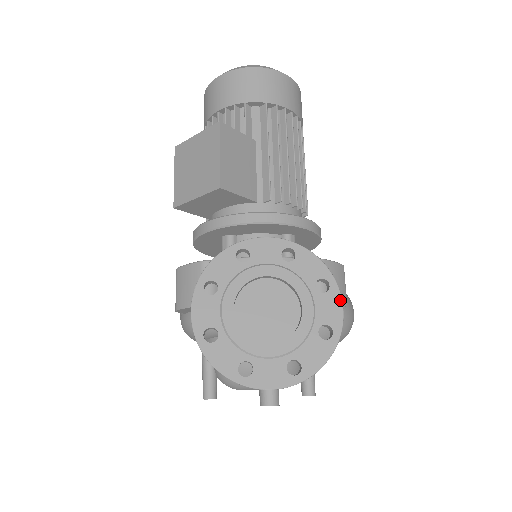
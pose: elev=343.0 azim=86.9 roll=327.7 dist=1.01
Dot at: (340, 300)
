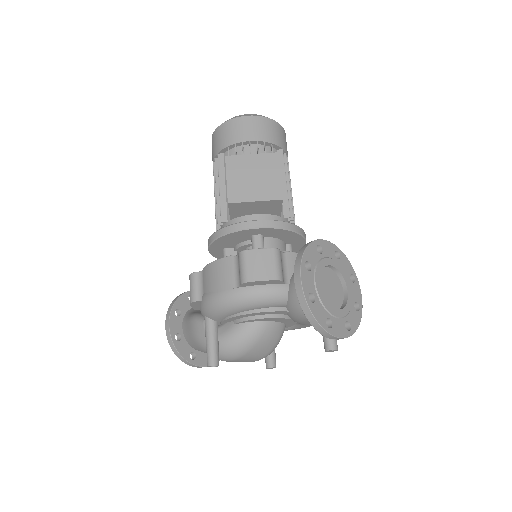
Dot at: (360, 289)
